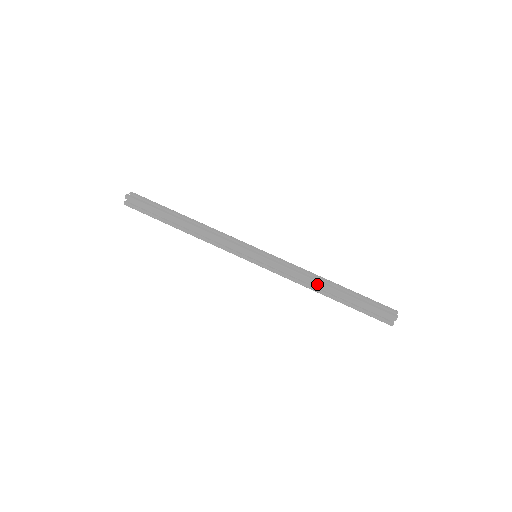
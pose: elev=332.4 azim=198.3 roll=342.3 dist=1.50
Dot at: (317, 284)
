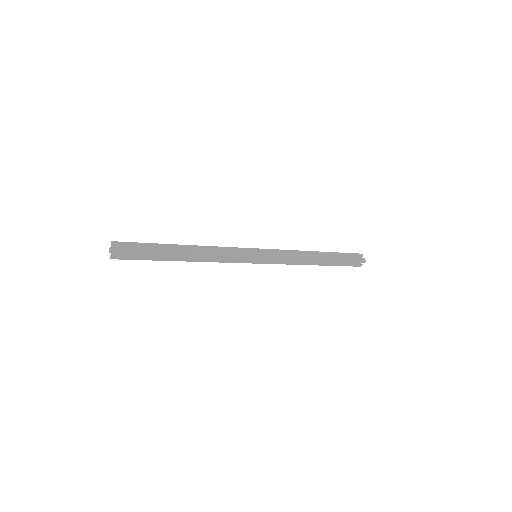
Dot at: (310, 260)
